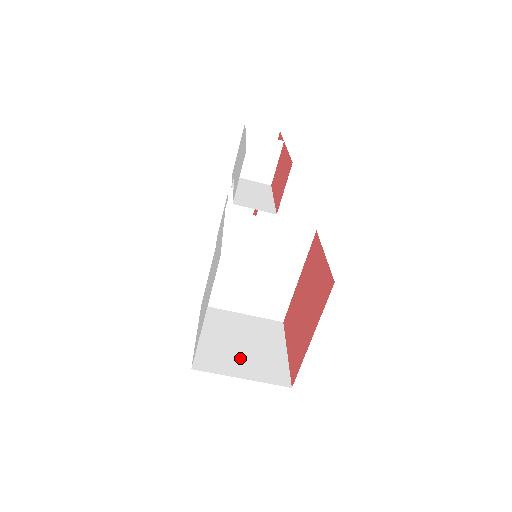
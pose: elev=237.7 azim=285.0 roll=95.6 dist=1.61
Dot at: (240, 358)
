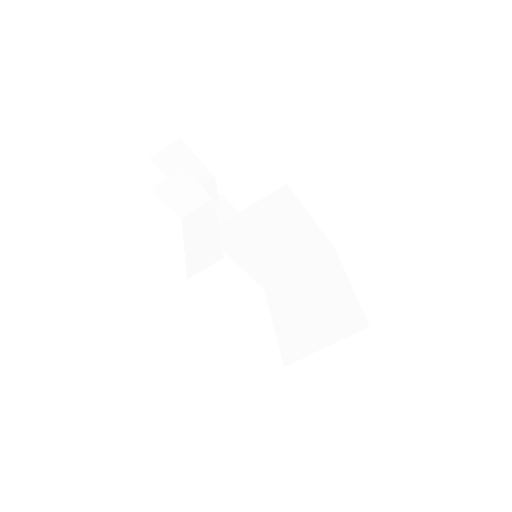
Dot at: (316, 326)
